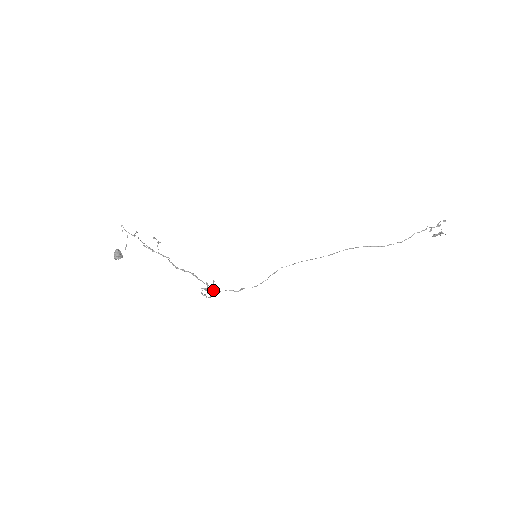
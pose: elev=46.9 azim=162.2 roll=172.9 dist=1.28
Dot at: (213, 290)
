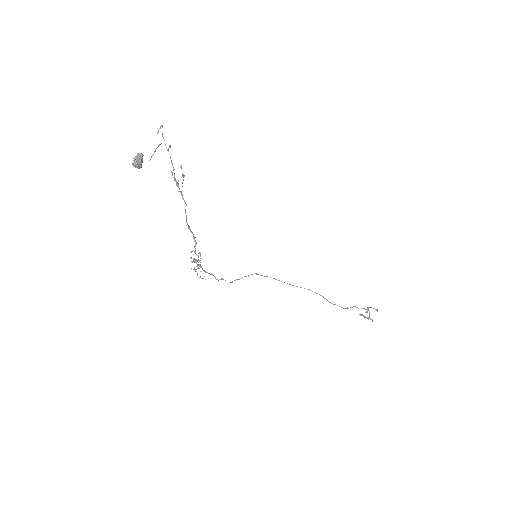
Dot at: (201, 267)
